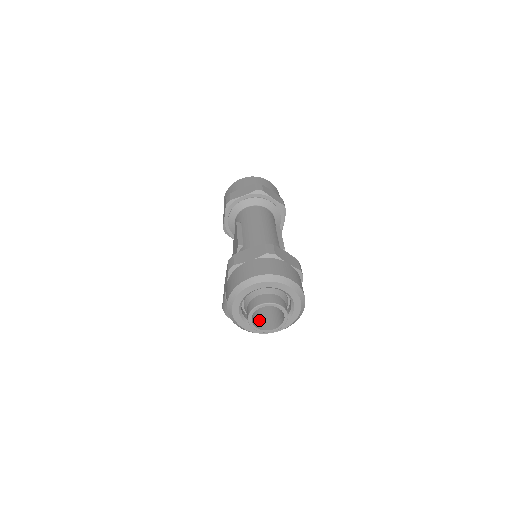
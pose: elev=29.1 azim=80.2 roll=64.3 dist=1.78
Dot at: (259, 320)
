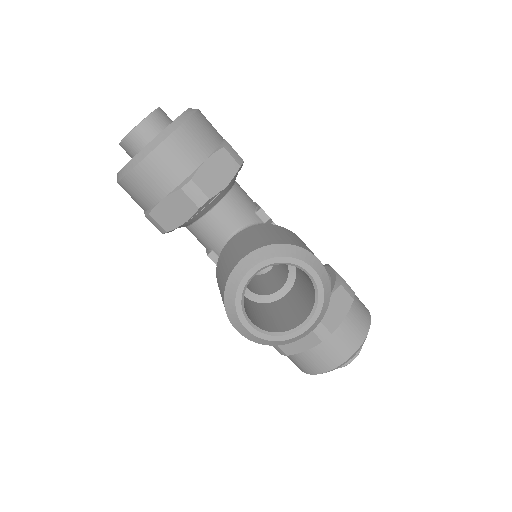
Dot at: occluded
